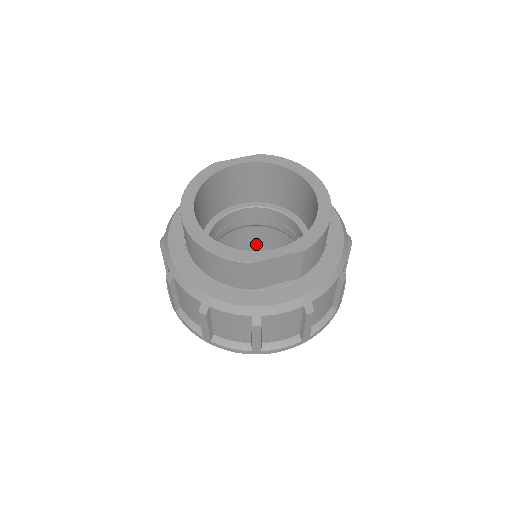
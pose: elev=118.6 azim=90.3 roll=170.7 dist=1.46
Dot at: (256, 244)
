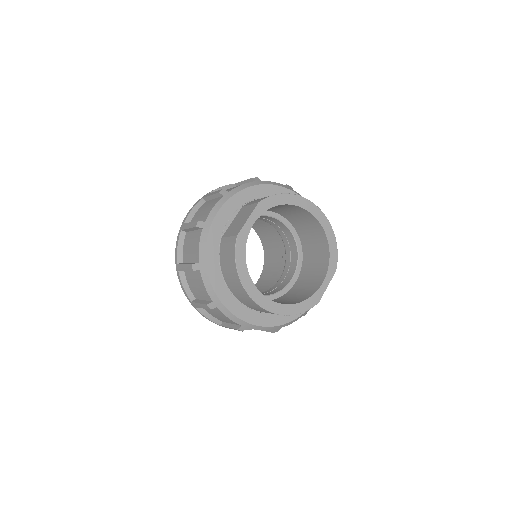
Dot at: occluded
